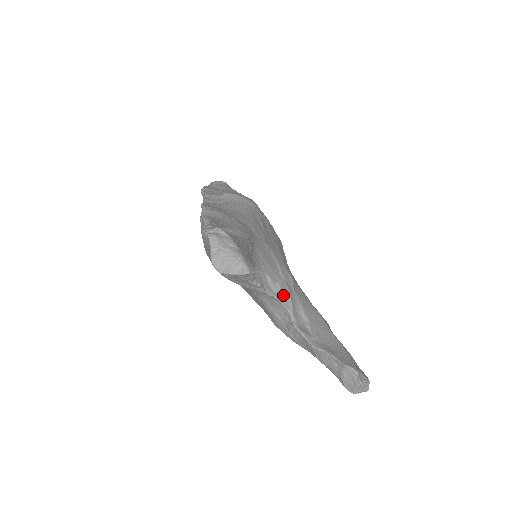
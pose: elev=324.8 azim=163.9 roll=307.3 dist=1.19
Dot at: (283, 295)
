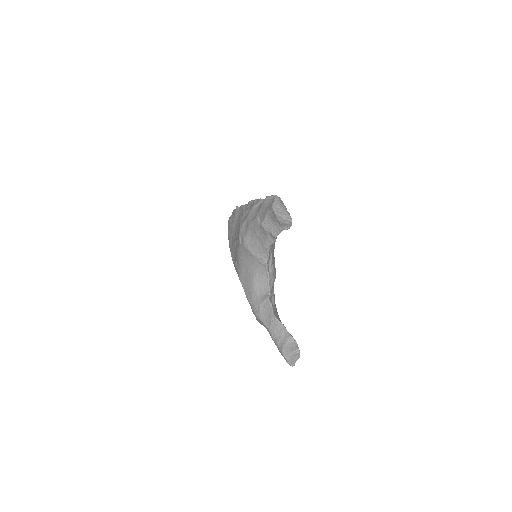
Dot at: (271, 276)
